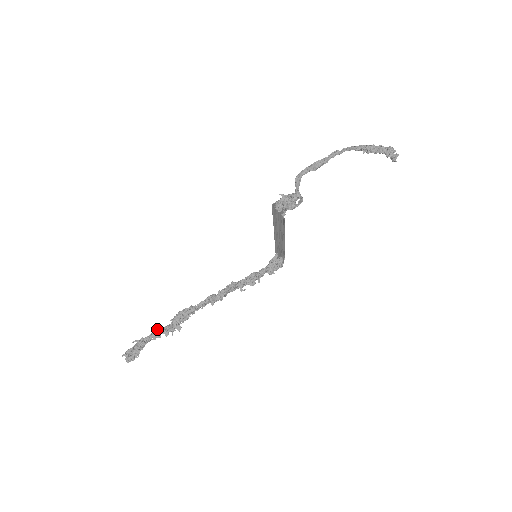
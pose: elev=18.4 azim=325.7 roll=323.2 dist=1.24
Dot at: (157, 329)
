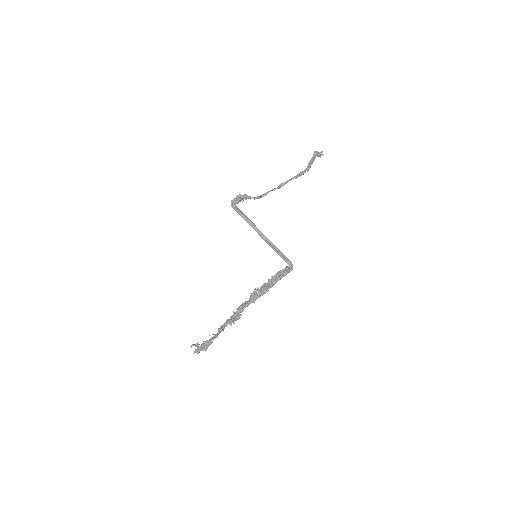
Dot at: (217, 335)
